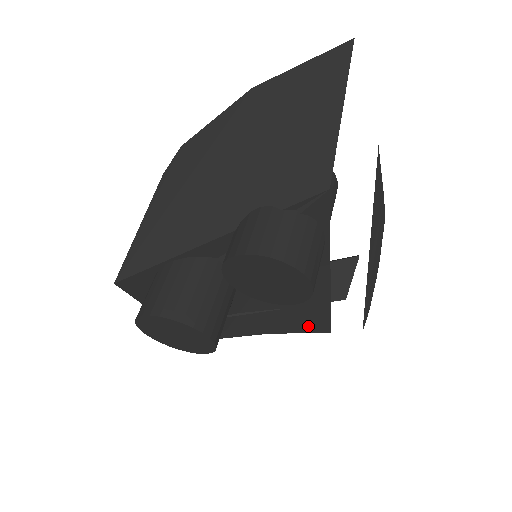
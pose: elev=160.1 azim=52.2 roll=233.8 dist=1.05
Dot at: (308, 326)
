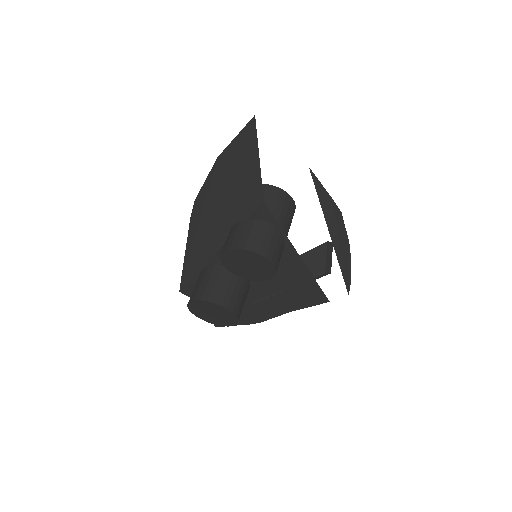
Dot at: (312, 300)
